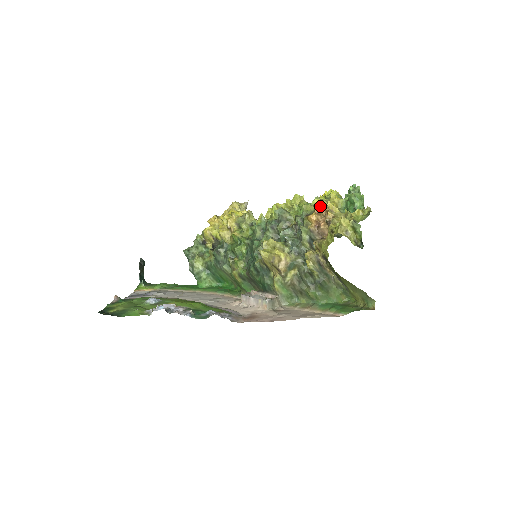
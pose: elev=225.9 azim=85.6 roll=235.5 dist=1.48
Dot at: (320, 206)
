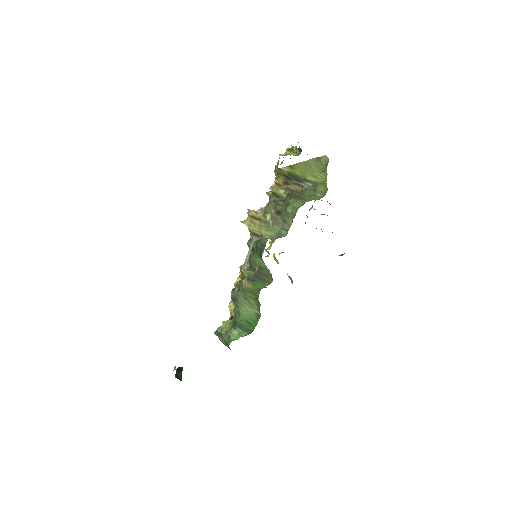
Dot at: occluded
